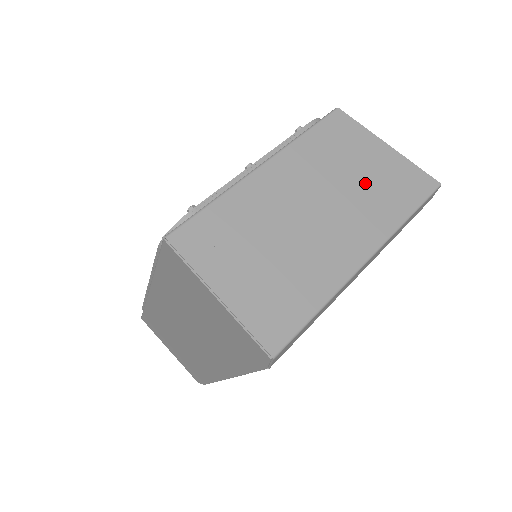
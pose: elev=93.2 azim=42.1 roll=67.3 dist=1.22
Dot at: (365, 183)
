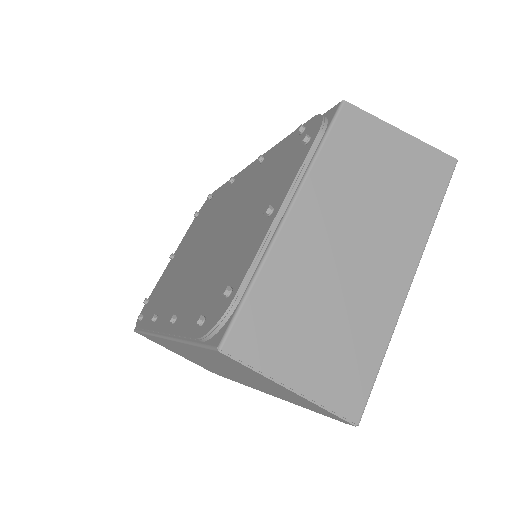
Dot at: (392, 190)
